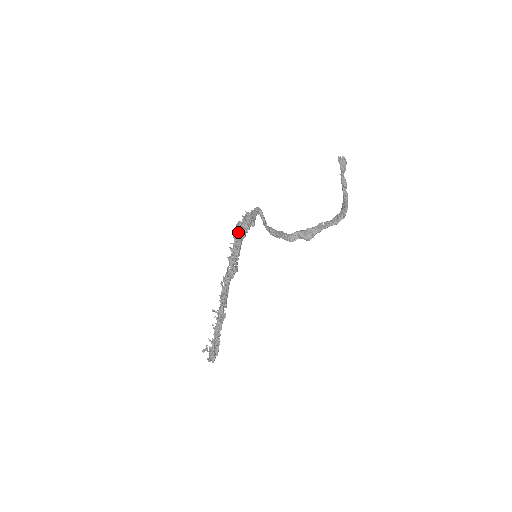
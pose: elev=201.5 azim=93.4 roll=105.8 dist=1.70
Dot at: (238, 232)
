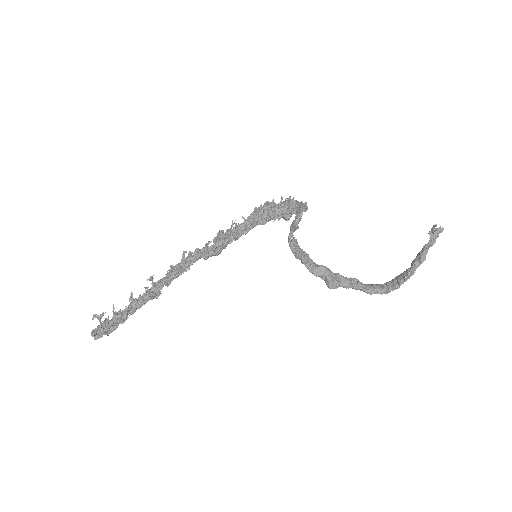
Dot at: (262, 212)
